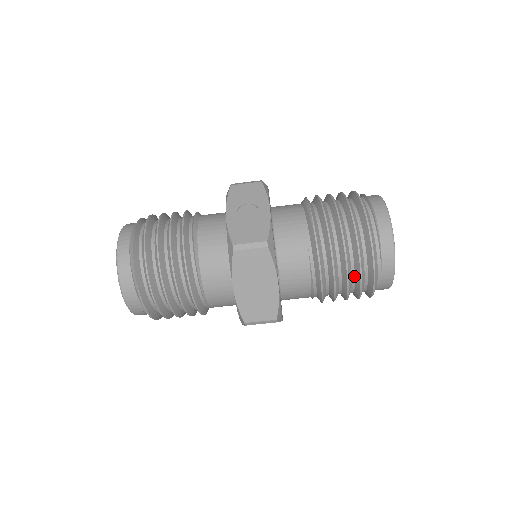
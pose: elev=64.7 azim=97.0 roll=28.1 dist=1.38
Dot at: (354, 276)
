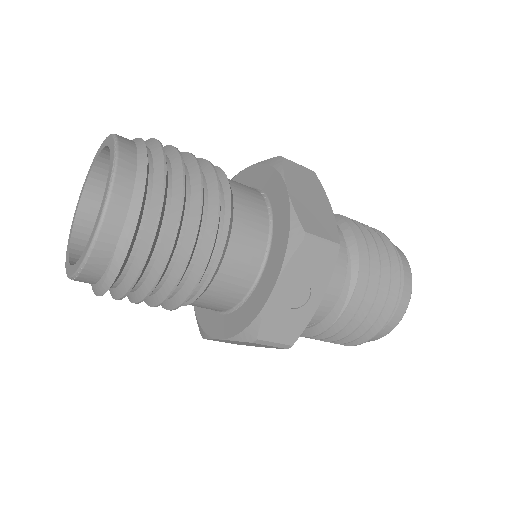
Dot at: occluded
